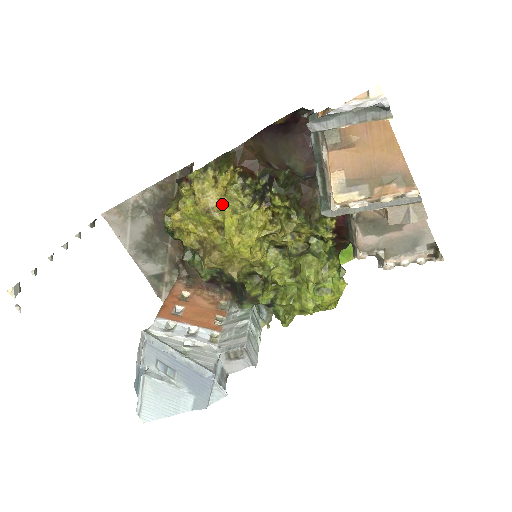
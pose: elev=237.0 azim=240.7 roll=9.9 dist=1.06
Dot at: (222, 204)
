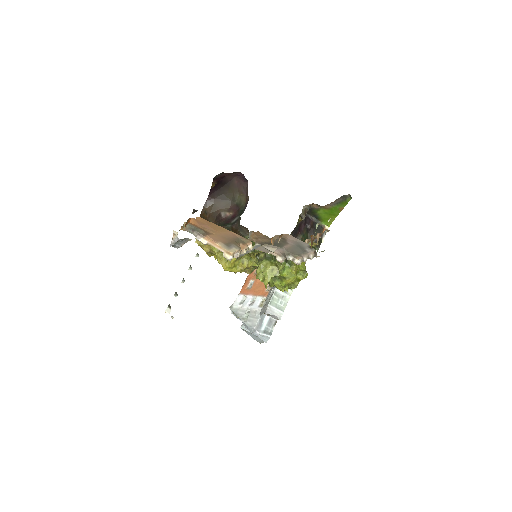
Dot at: (212, 248)
